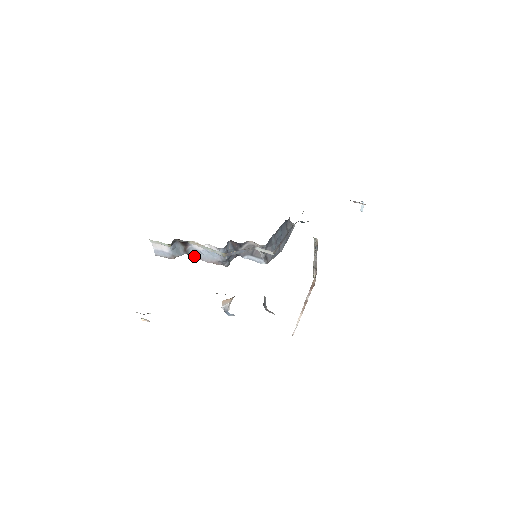
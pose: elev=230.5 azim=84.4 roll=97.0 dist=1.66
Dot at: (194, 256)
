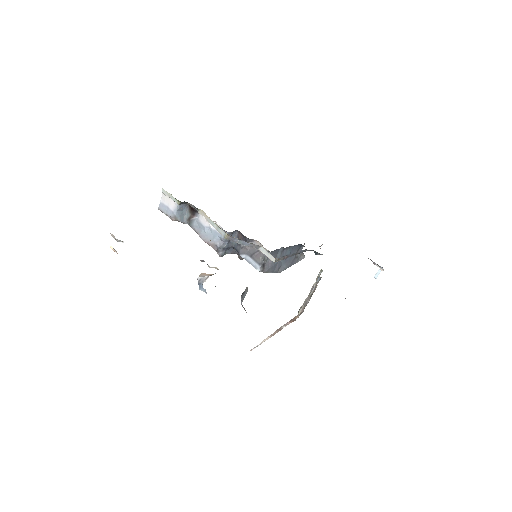
Dot at: (194, 229)
